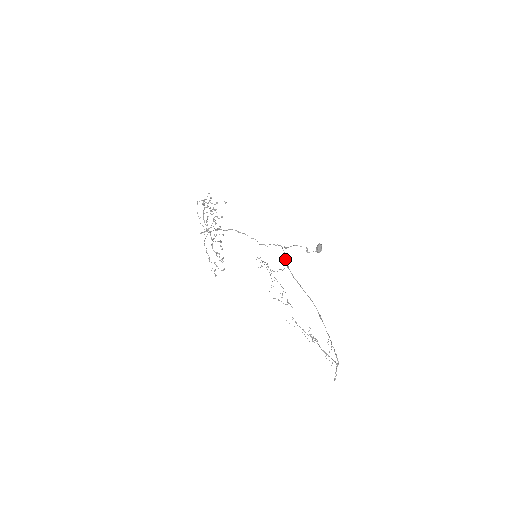
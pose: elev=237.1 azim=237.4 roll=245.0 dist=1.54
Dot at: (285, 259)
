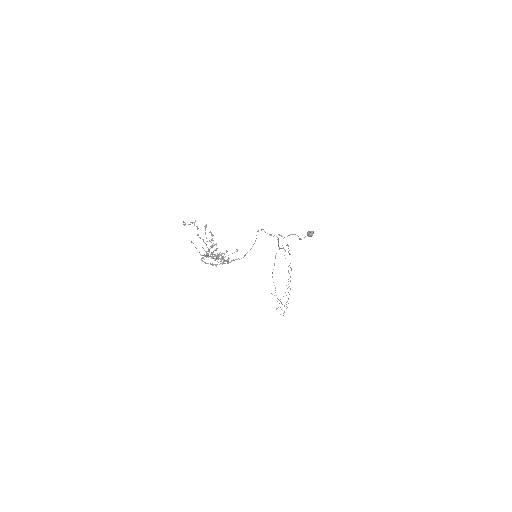
Dot at: (278, 244)
